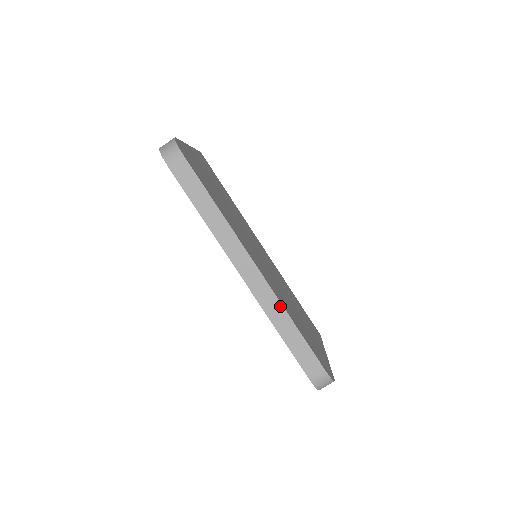
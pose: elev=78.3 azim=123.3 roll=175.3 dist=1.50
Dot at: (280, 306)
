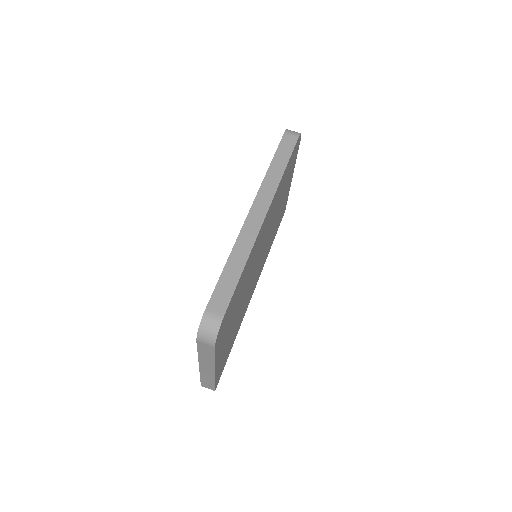
Dot at: (250, 247)
